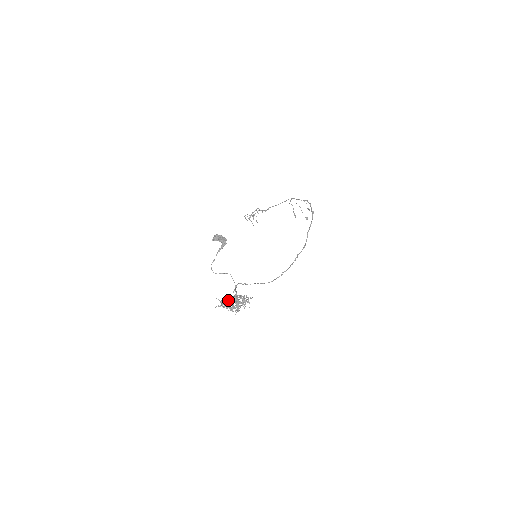
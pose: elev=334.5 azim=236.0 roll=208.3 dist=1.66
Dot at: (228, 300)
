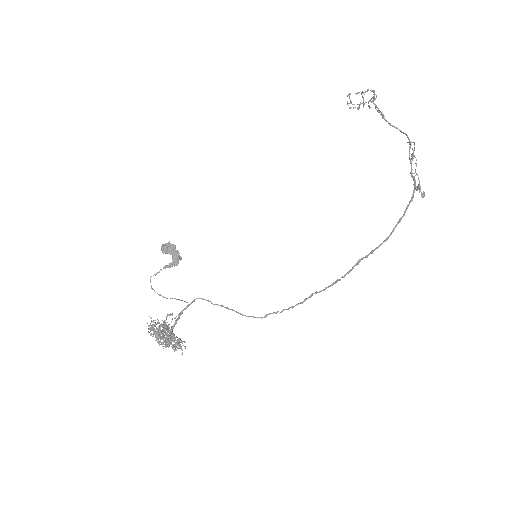
Dot at: occluded
